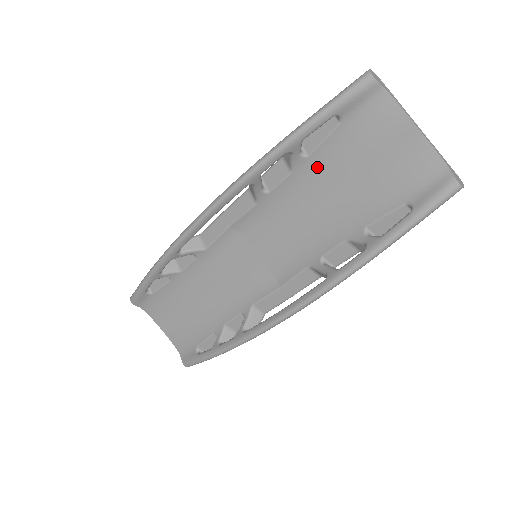
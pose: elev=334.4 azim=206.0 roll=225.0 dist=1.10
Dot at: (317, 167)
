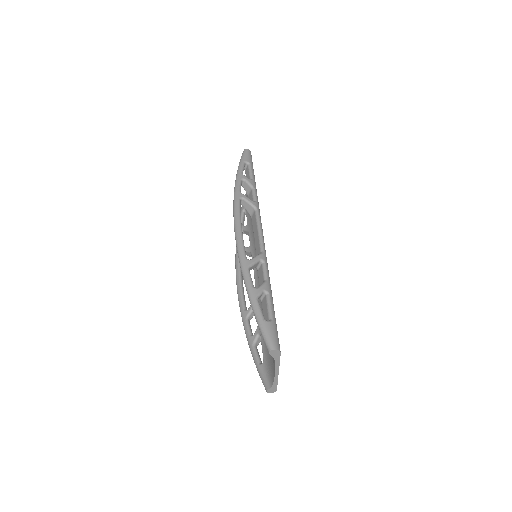
Dot at: occluded
